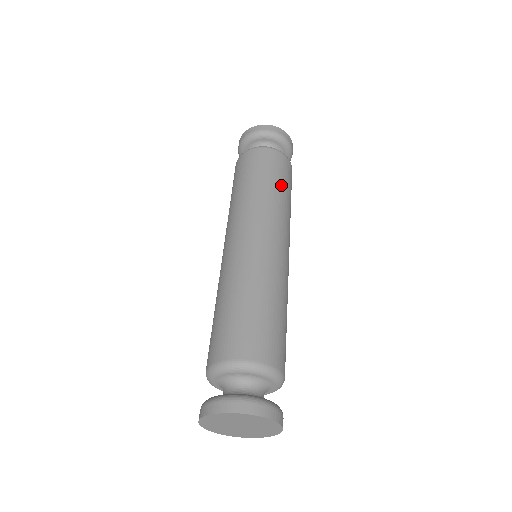
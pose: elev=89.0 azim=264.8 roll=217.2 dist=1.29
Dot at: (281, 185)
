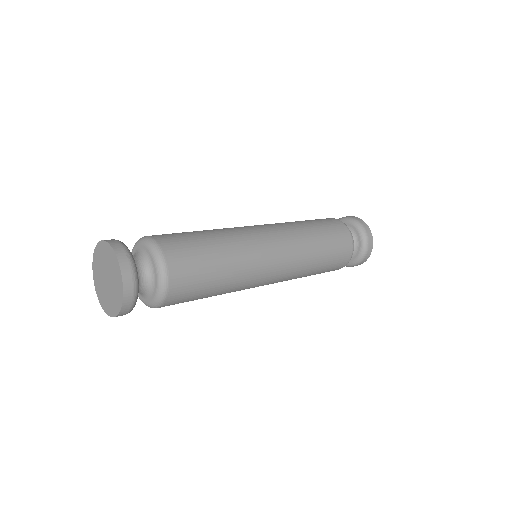
Dot at: (323, 236)
